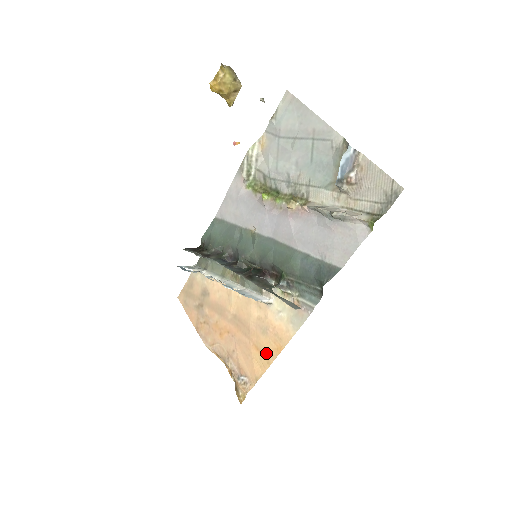
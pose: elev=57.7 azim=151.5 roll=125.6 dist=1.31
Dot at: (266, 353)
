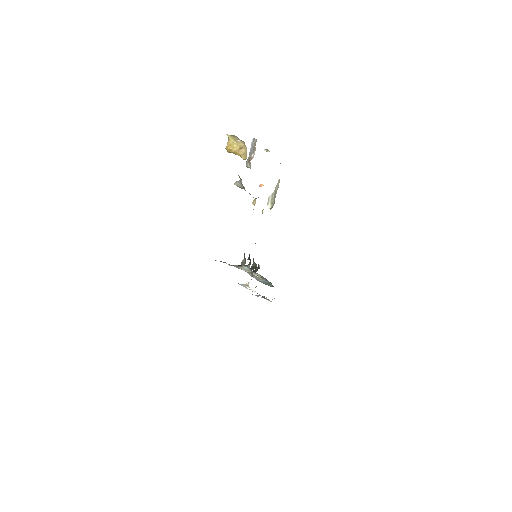
Dot at: occluded
